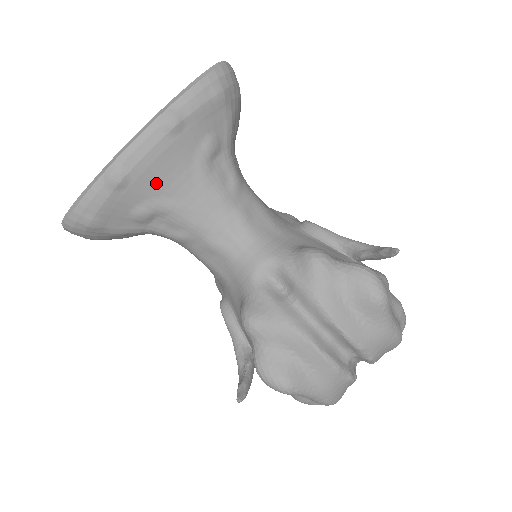
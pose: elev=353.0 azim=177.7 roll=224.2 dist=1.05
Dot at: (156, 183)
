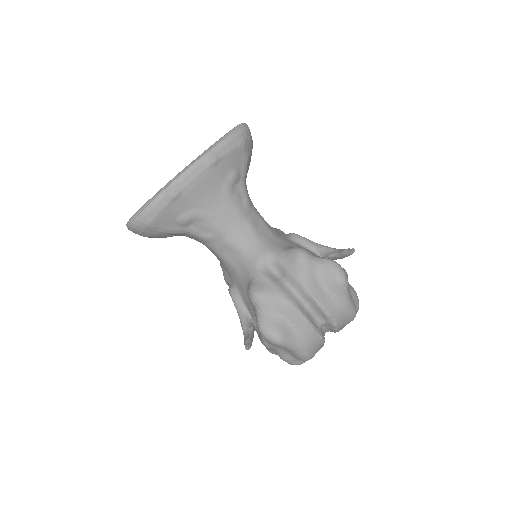
Dot at: (197, 198)
